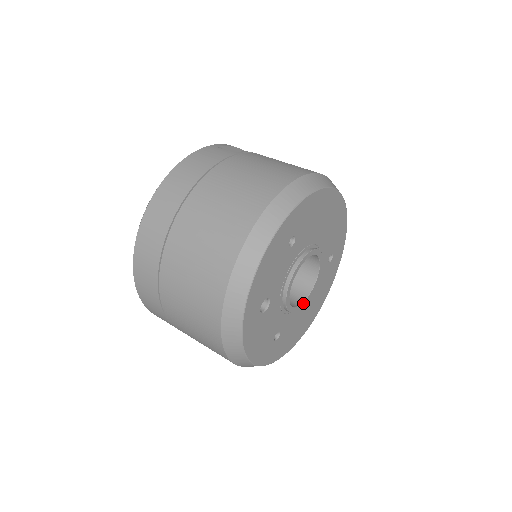
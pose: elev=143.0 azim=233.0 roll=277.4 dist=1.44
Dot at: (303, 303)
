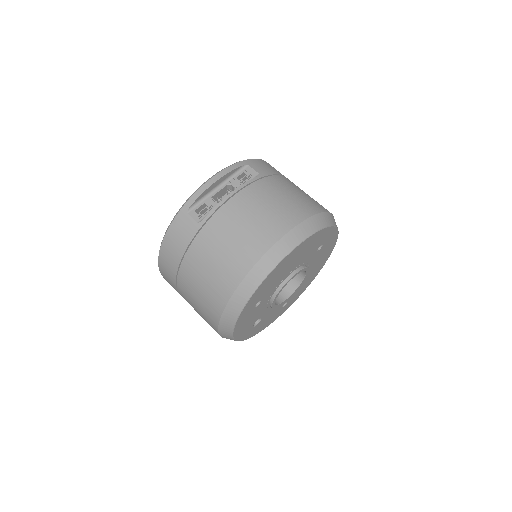
Dot at: (299, 286)
